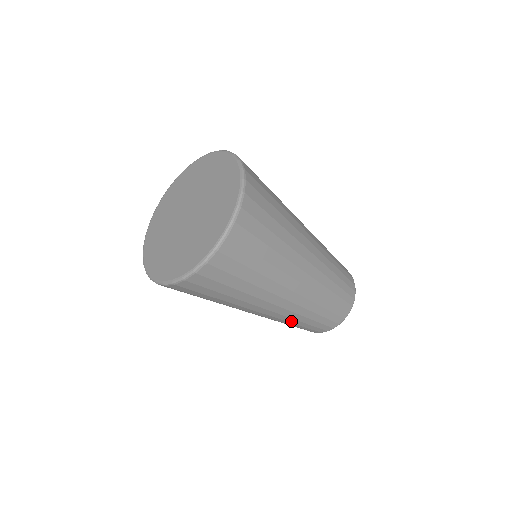
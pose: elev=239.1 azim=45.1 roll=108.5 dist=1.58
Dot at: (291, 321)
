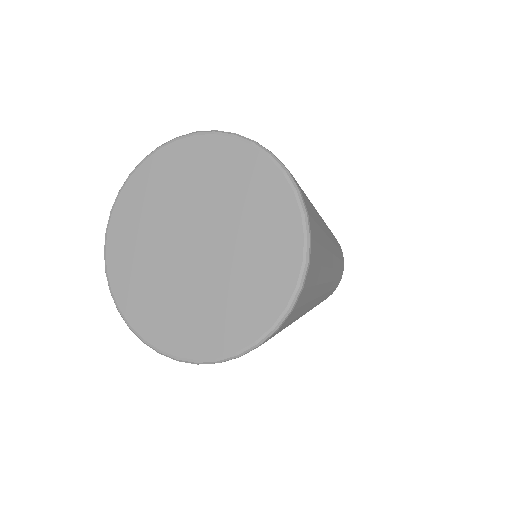
Dot at: occluded
